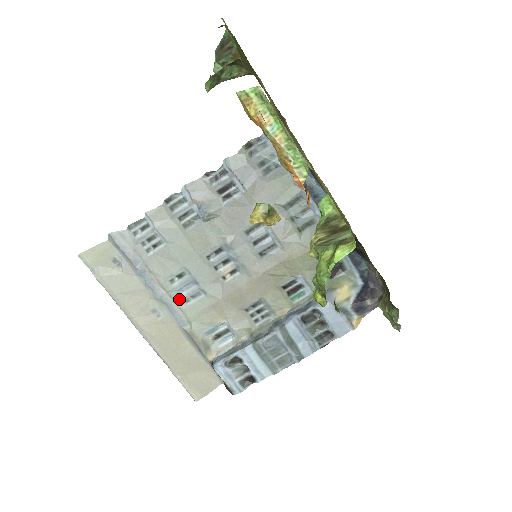
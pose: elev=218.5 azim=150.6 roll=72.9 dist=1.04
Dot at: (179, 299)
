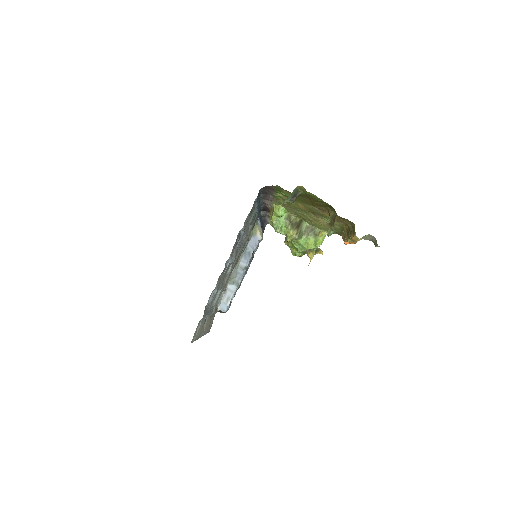
Dot at: occluded
